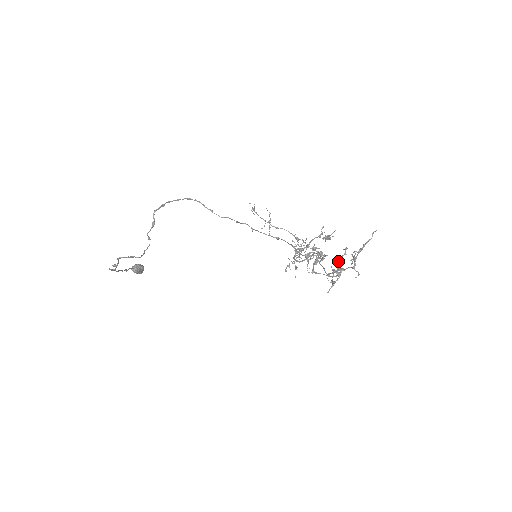
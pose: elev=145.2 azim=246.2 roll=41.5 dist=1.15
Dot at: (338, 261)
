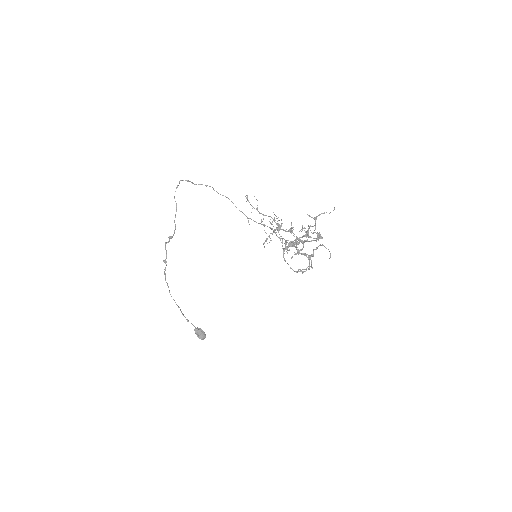
Dot at: (313, 250)
